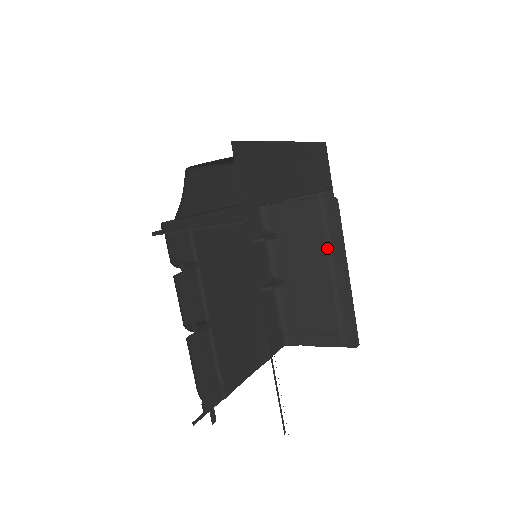
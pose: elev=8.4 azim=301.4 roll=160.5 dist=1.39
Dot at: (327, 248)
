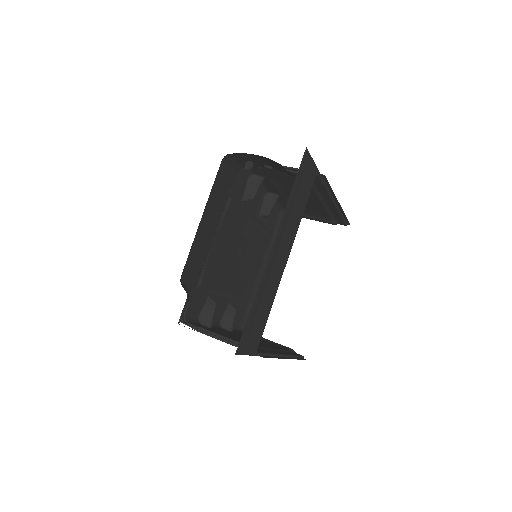
Dot at: (317, 195)
